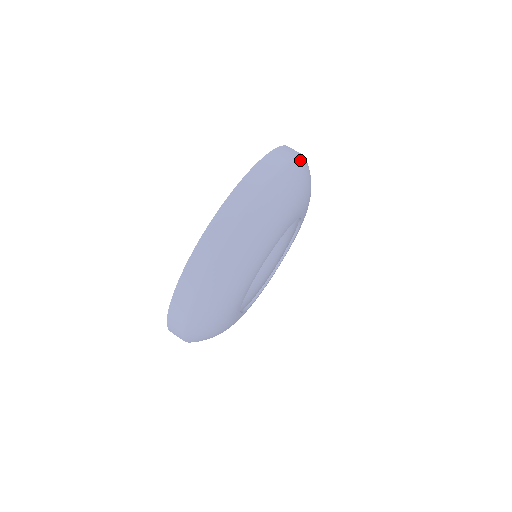
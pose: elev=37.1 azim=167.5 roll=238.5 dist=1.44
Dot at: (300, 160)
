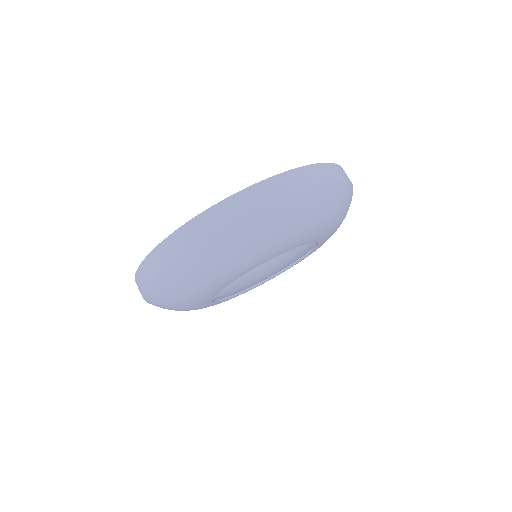
Dot at: occluded
